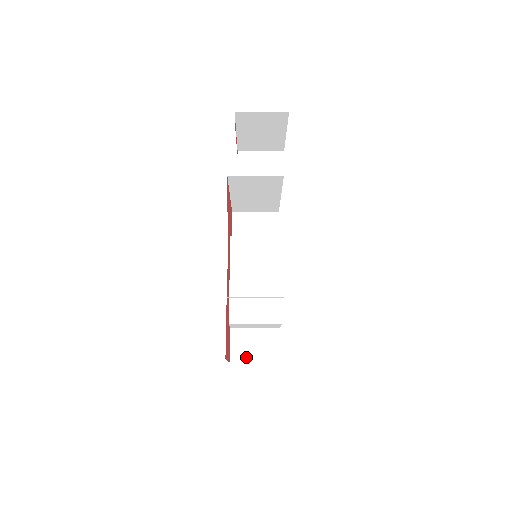
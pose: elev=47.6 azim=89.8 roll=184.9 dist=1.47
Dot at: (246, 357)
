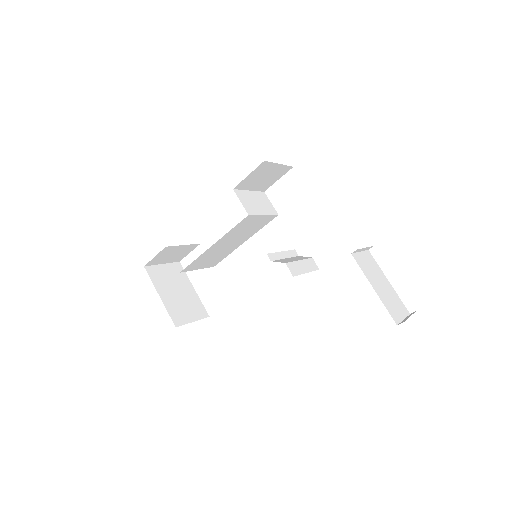
Dot at: (160, 262)
